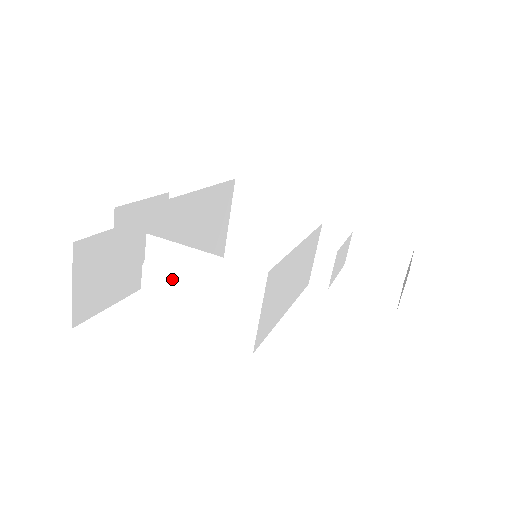
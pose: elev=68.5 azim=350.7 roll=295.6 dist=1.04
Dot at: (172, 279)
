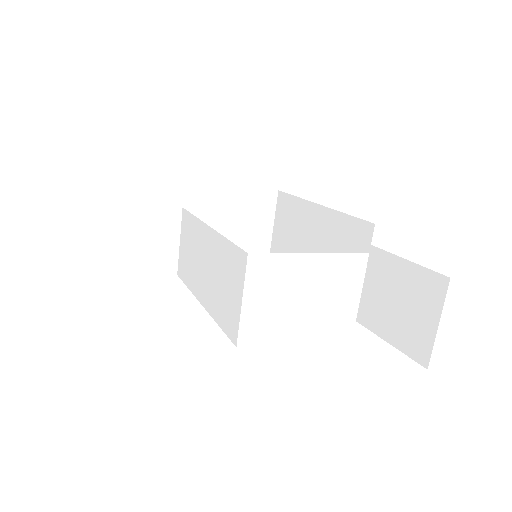
Dot at: (277, 295)
